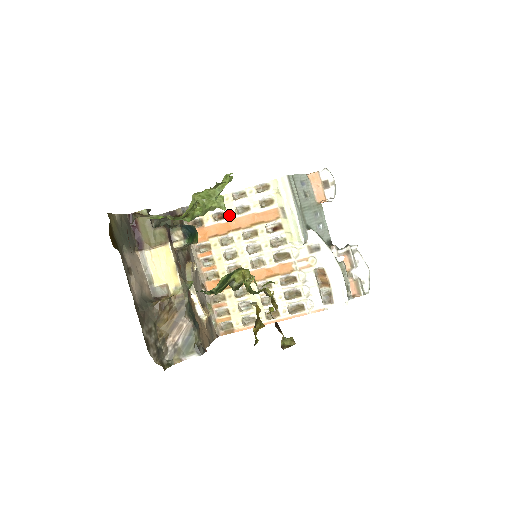
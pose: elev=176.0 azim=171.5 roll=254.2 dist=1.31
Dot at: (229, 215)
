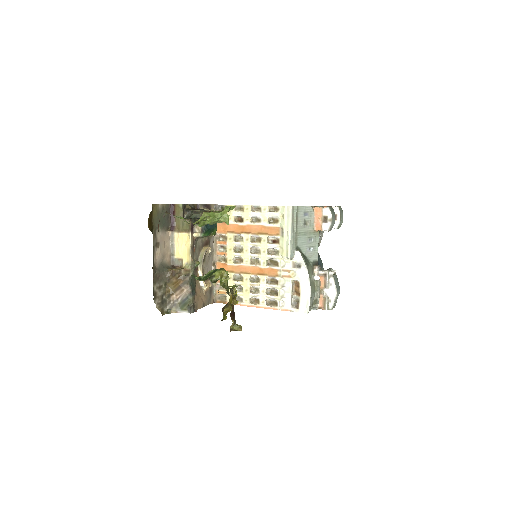
Dot at: (245, 221)
